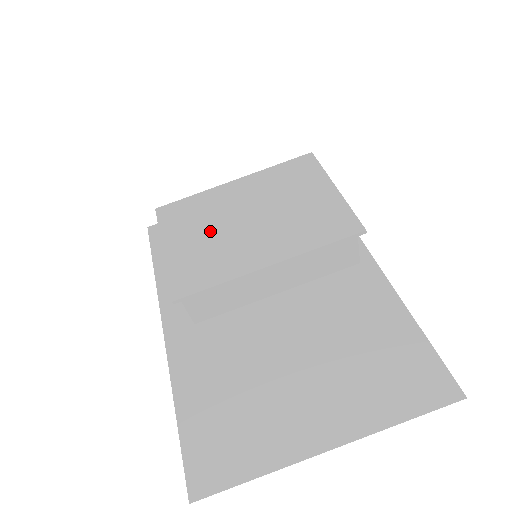
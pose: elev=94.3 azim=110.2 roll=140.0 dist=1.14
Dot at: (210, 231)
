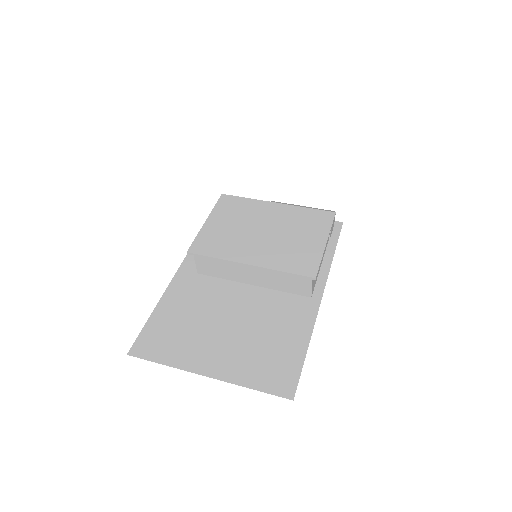
Dot at: (237, 225)
